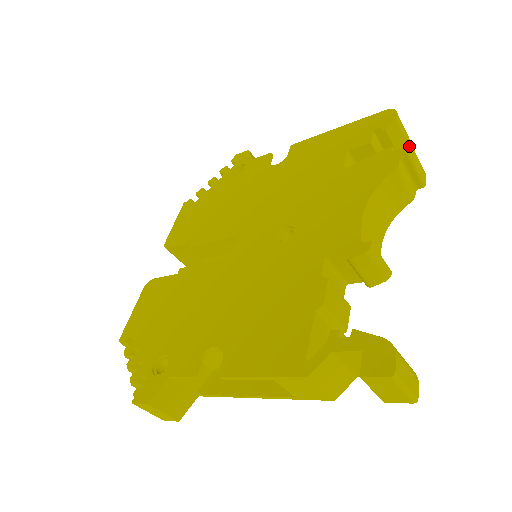
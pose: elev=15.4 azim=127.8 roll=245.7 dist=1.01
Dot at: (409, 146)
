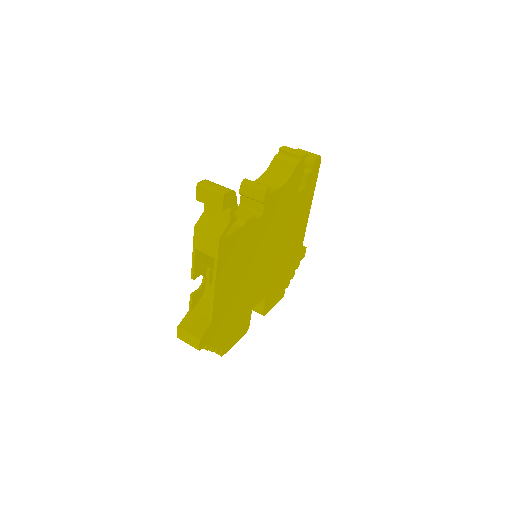
Dot at: (283, 147)
